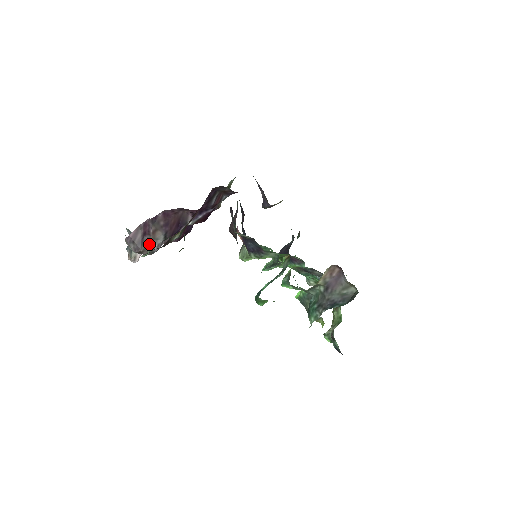
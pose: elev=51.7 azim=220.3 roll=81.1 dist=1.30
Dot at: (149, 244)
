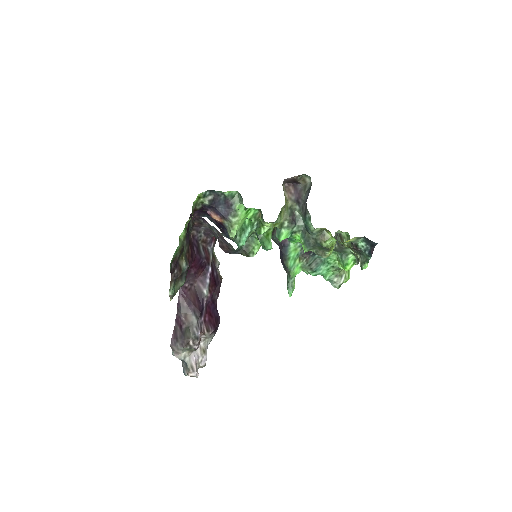
Dot at: (189, 331)
